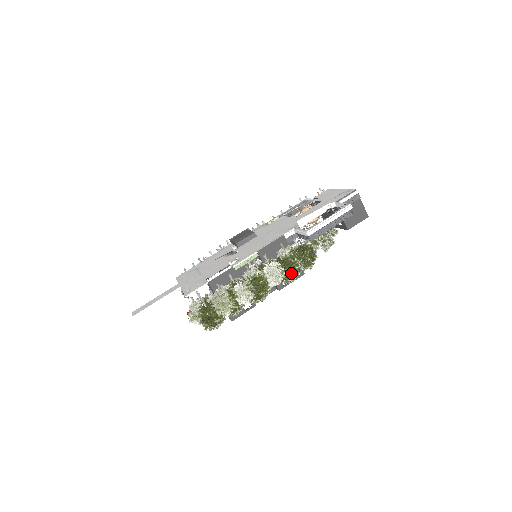
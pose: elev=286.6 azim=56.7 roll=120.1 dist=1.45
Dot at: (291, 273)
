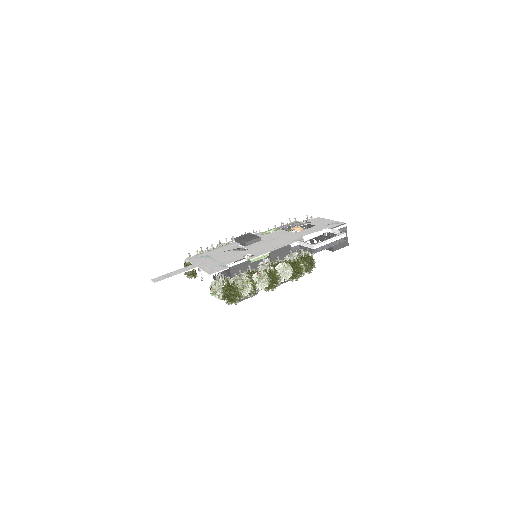
Dot at: (297, 274)
